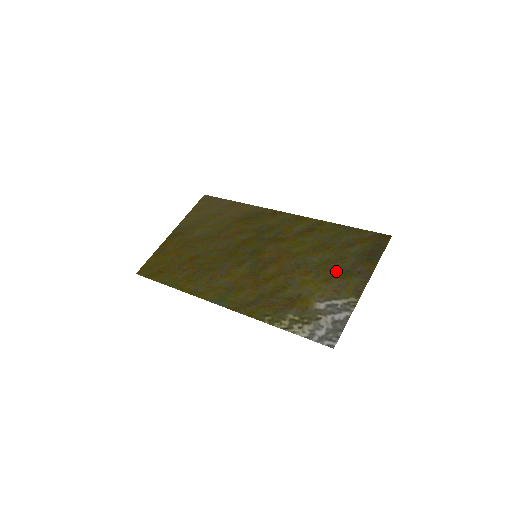
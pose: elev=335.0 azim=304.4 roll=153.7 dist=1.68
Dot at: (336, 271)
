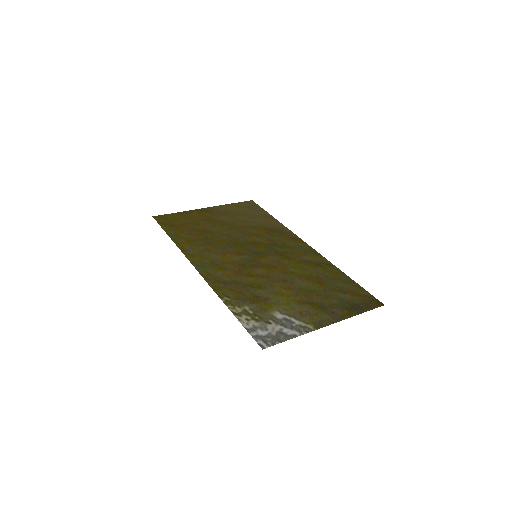
Dot at: (314, 301)
